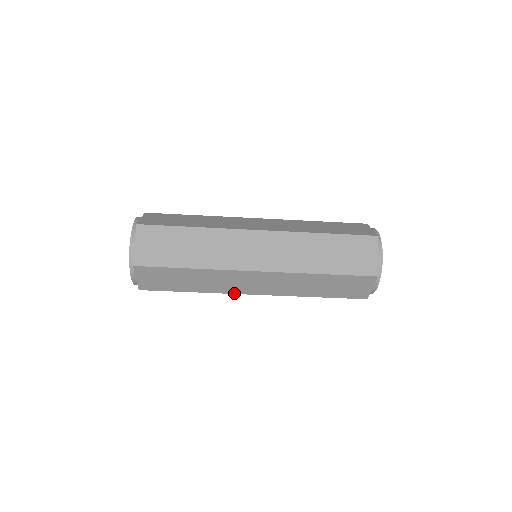
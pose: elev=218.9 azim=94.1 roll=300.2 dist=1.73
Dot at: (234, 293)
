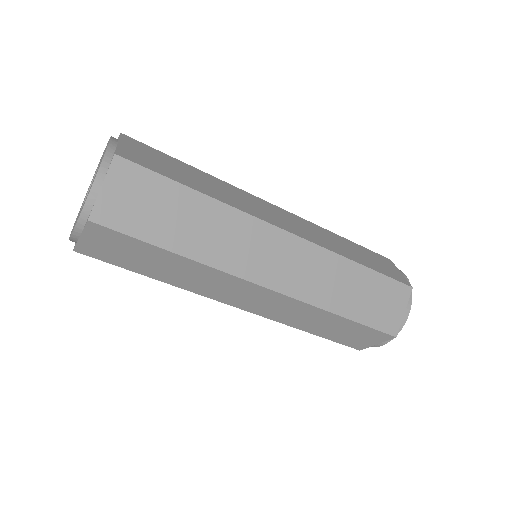
Dot at: (212, 298)
